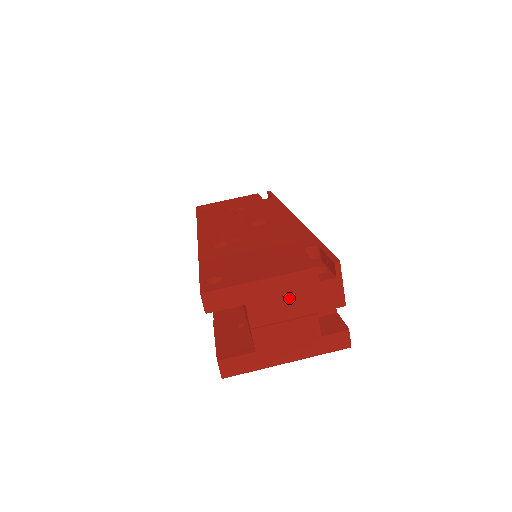
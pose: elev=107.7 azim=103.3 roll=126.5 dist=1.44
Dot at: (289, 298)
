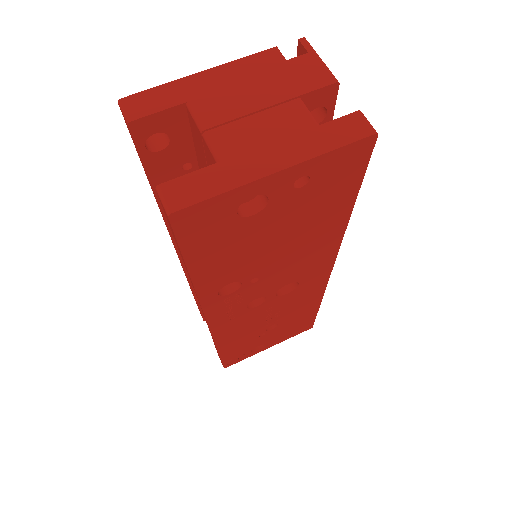
Dot at: (249, 85)
